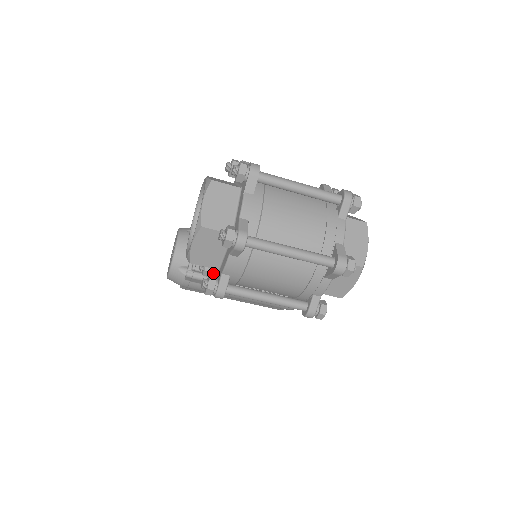
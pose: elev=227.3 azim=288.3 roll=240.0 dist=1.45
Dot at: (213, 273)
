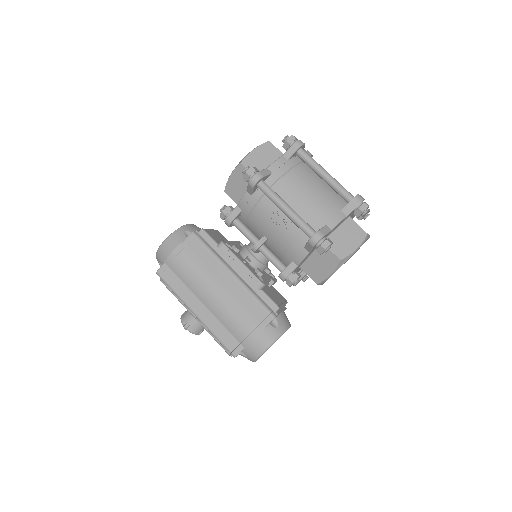
Dot at: (238, 203)
